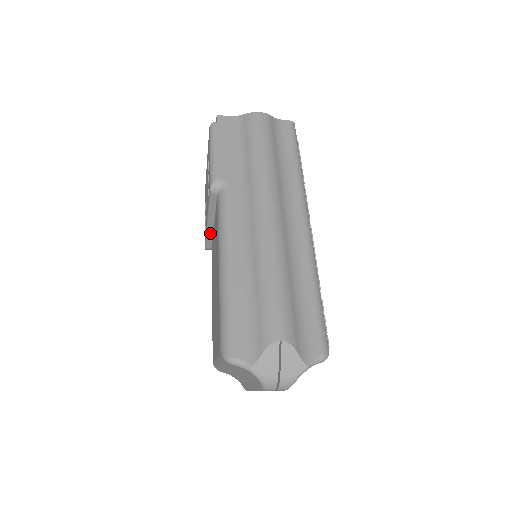
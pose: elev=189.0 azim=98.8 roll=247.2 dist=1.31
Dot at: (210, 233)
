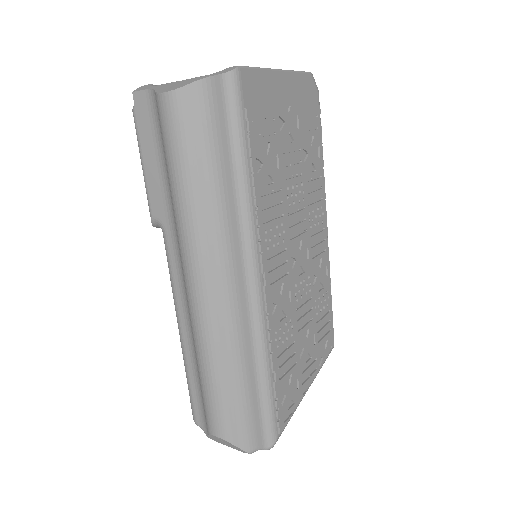
Dot at: occluded
